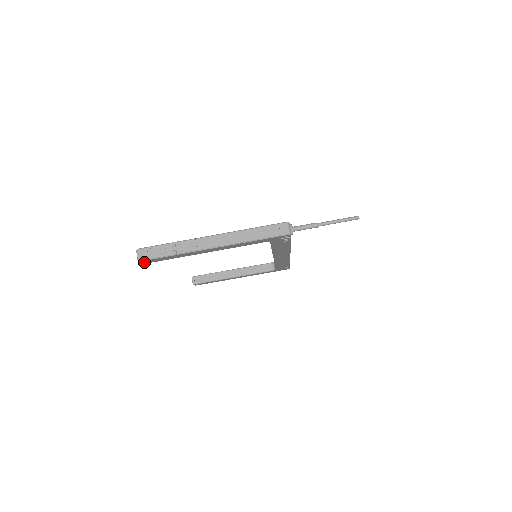
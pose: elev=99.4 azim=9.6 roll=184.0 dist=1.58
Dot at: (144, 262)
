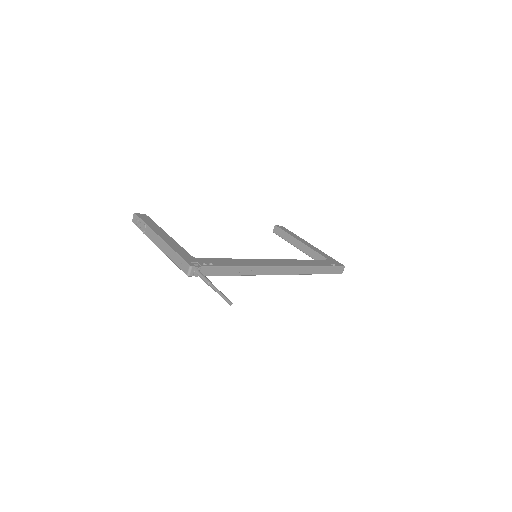
Dot at: occluded
